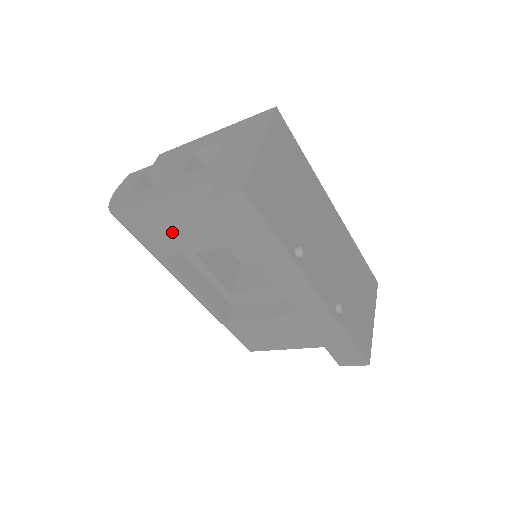
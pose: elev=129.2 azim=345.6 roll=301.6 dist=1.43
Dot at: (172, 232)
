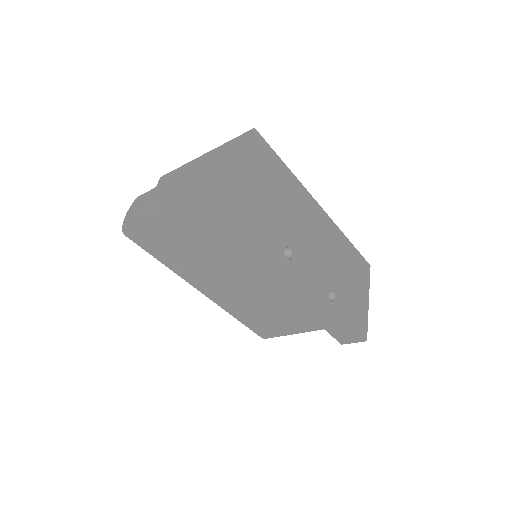
Dot at: (179, 246)
